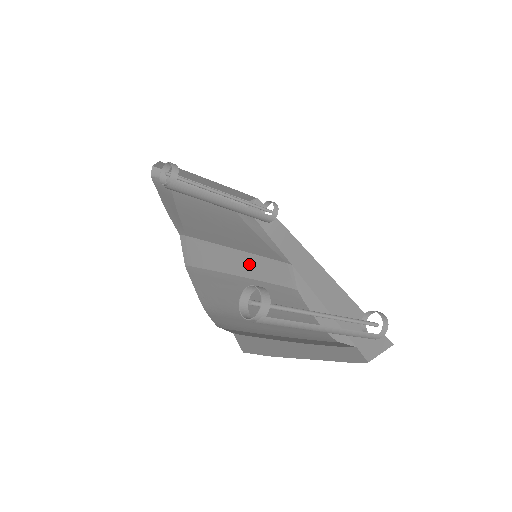
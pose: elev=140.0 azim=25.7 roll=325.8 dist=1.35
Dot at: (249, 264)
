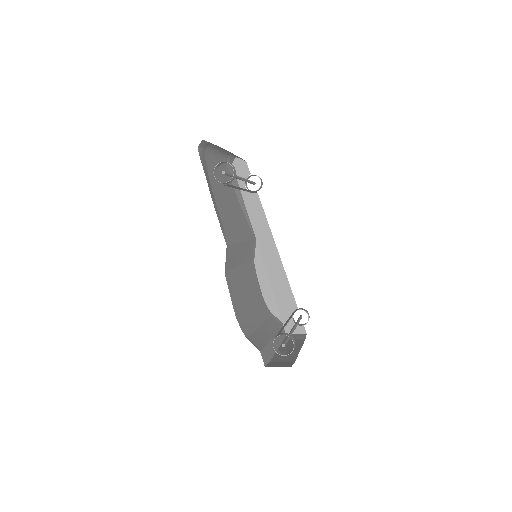
Dot at: (243, 252)
